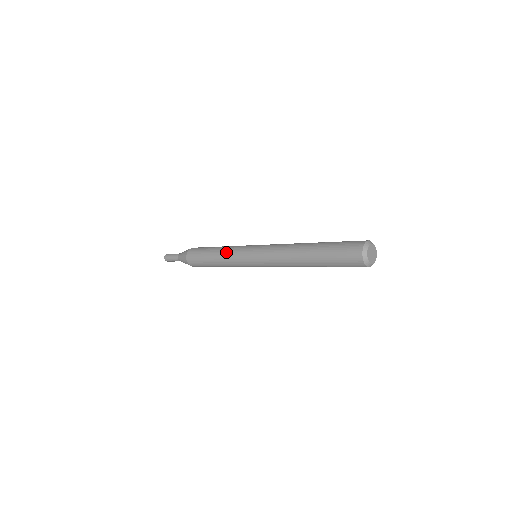
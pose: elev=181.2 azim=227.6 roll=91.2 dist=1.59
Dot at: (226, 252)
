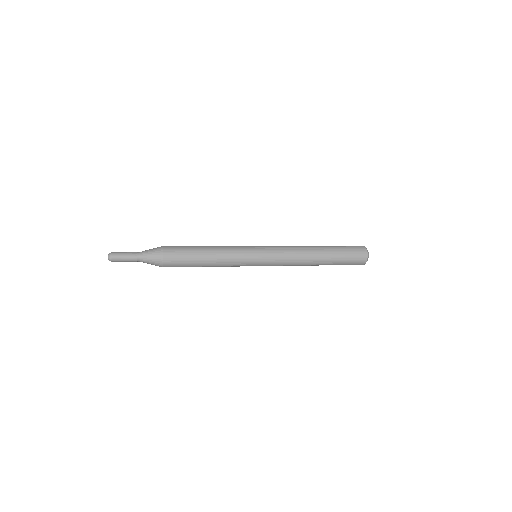
Dot at: (227, 247)
